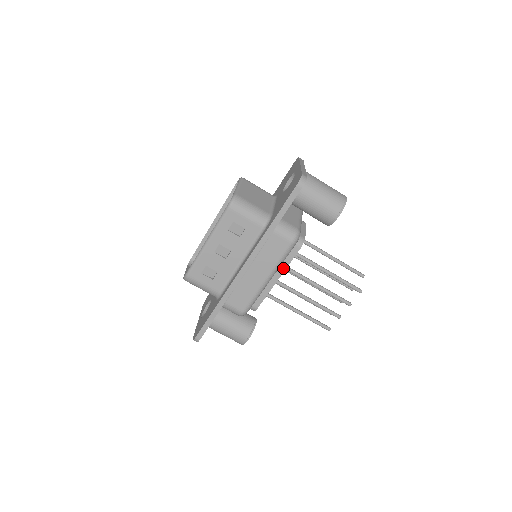
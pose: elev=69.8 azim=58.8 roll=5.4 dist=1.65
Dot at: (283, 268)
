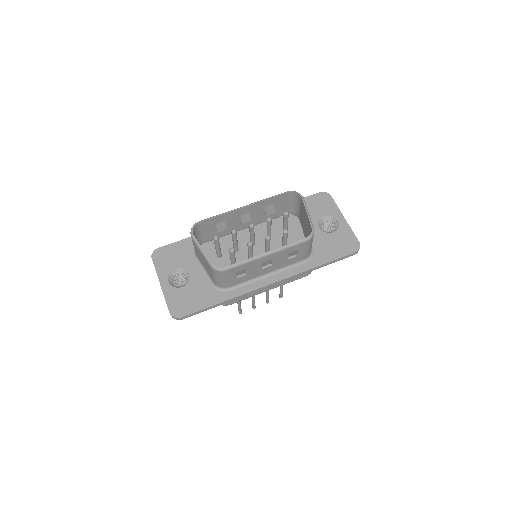
Dot at: occluded
